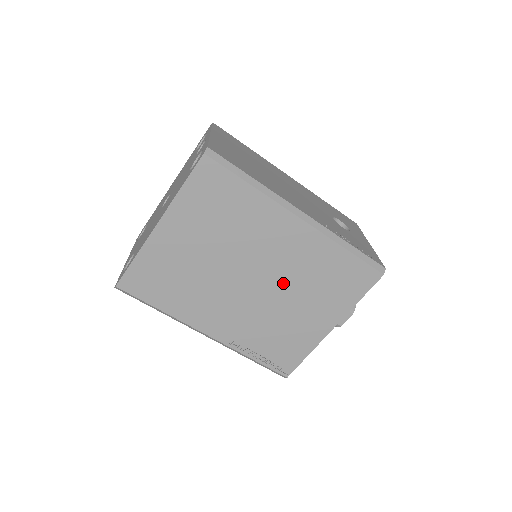
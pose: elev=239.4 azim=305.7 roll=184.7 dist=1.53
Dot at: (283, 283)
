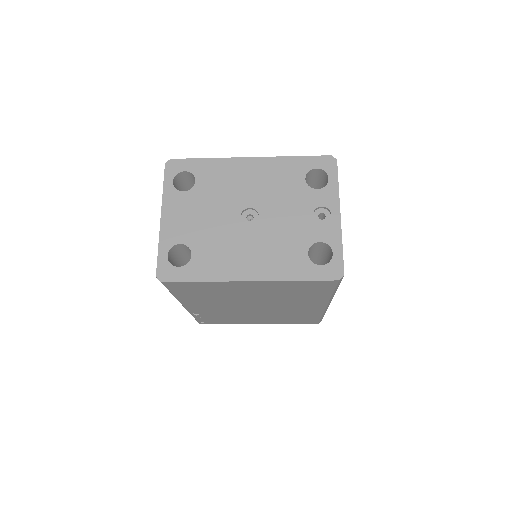
Dot at: (269, 312)
